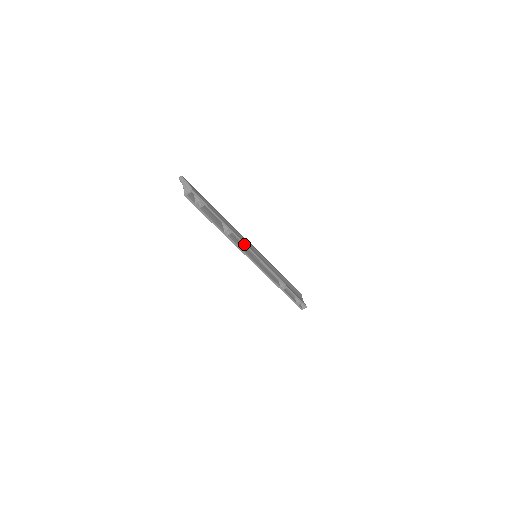
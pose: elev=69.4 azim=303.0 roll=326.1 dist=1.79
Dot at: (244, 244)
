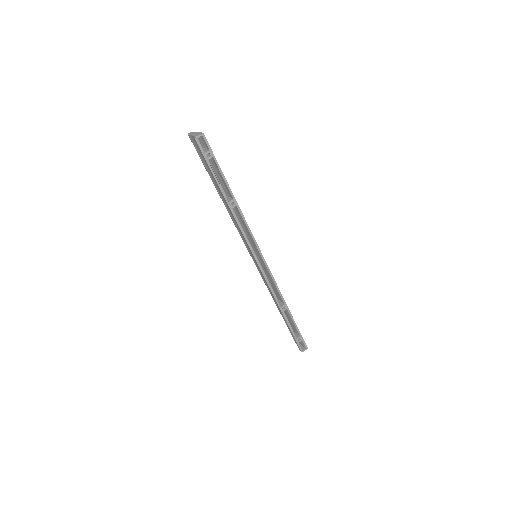
Dot at: (247, 226)
